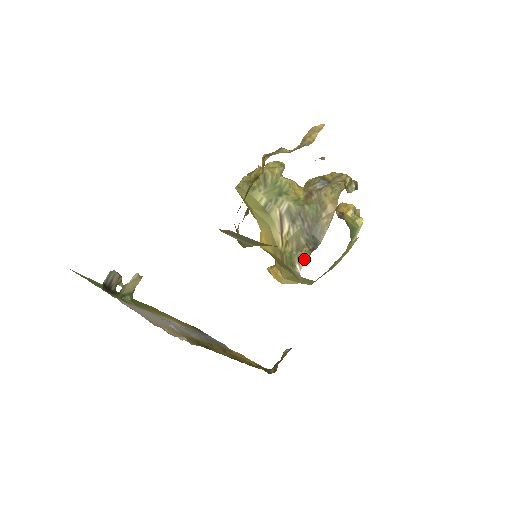
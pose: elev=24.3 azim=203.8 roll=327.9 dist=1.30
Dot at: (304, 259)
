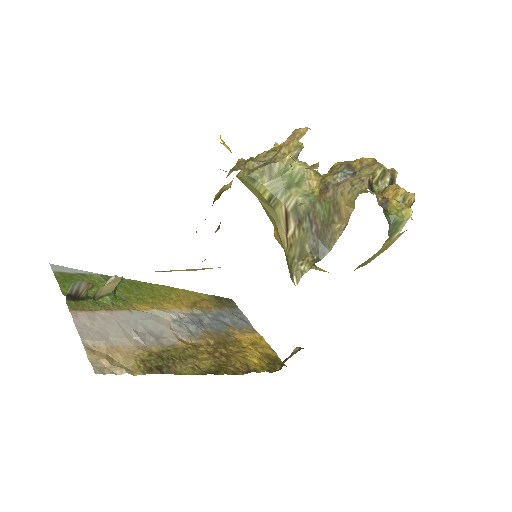
Dot at: (303, 272)
